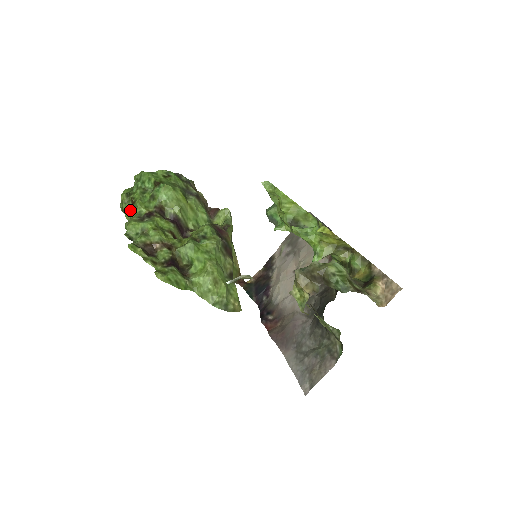
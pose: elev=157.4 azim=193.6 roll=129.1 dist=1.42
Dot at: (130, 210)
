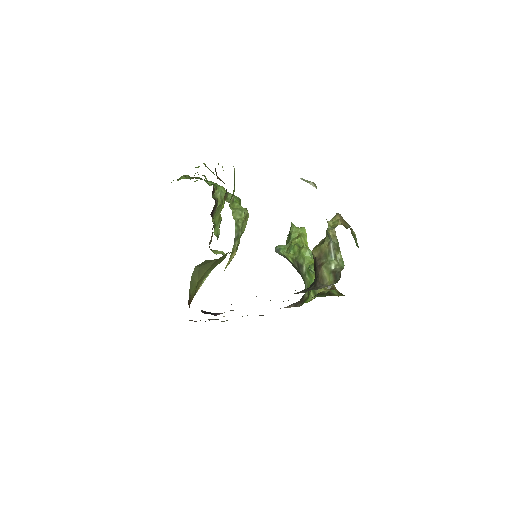
Dot at: occluded
